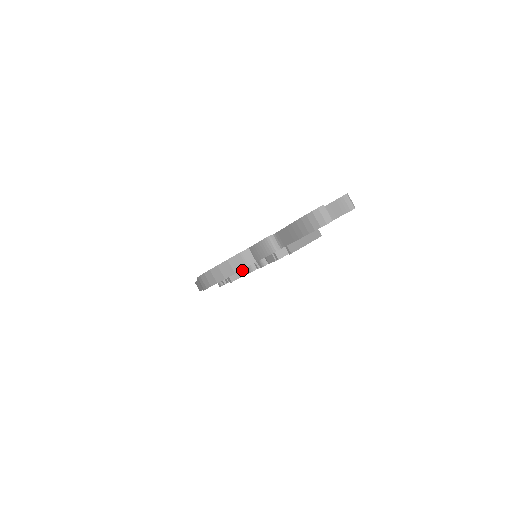
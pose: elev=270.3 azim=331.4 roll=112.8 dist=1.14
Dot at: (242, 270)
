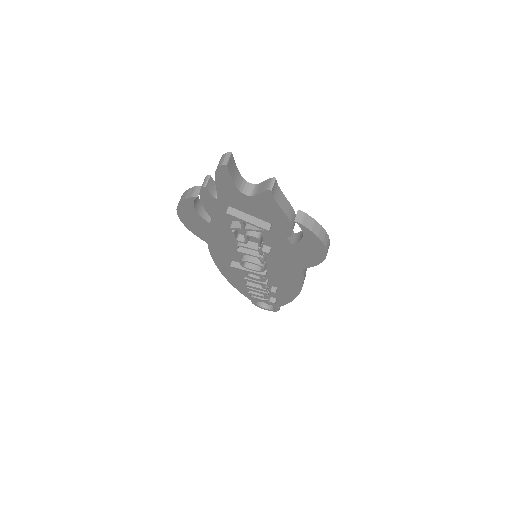
Dot at: occluded
